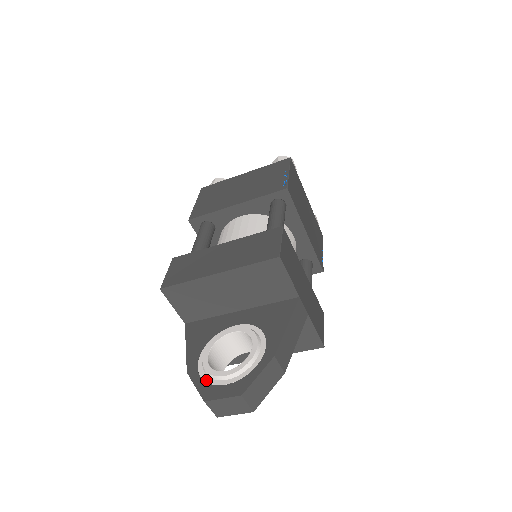
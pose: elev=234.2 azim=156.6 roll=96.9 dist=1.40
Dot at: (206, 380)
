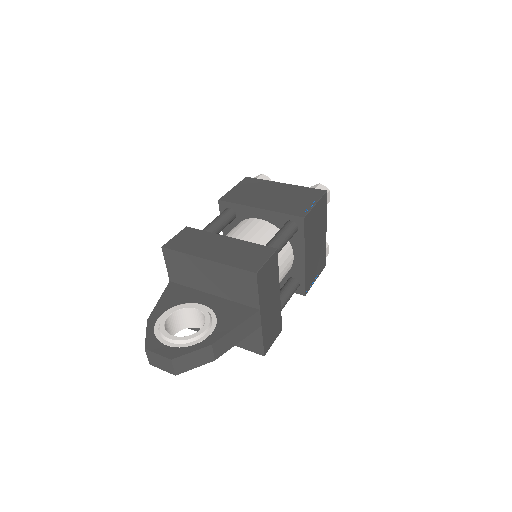
Dot at: (156, 334)
